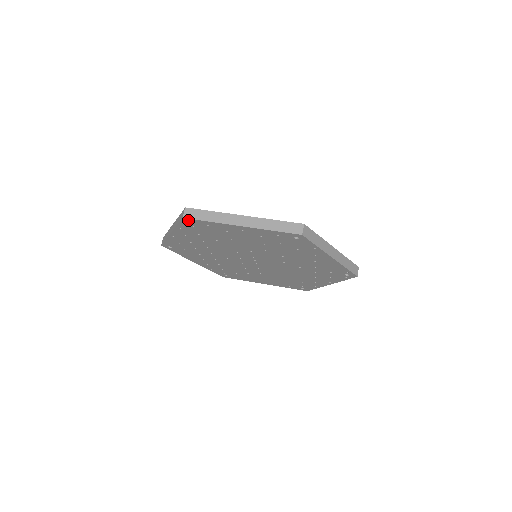
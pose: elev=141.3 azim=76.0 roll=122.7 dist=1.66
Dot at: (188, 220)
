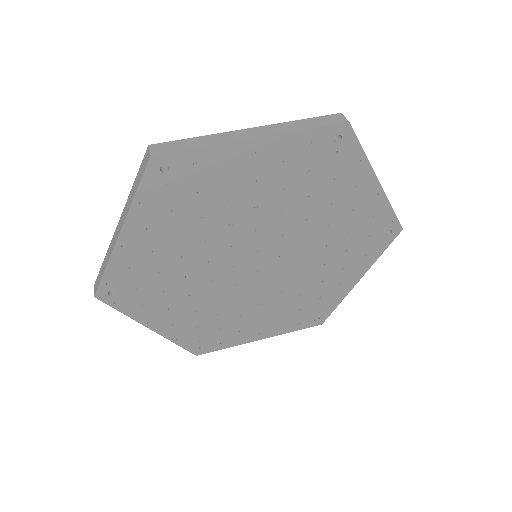
Dot at: (160, 161)
